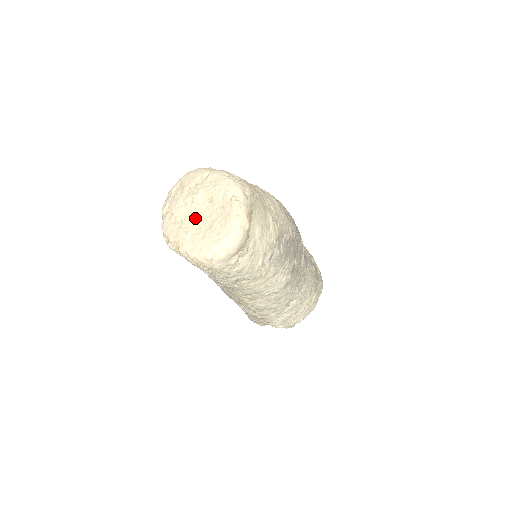
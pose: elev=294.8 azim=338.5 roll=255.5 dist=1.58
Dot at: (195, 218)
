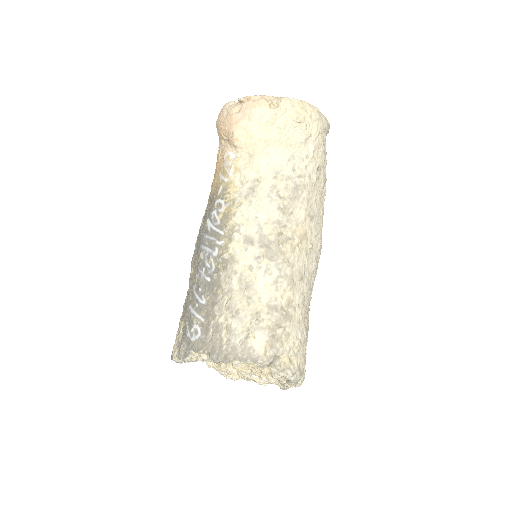
Dot at: occluded
